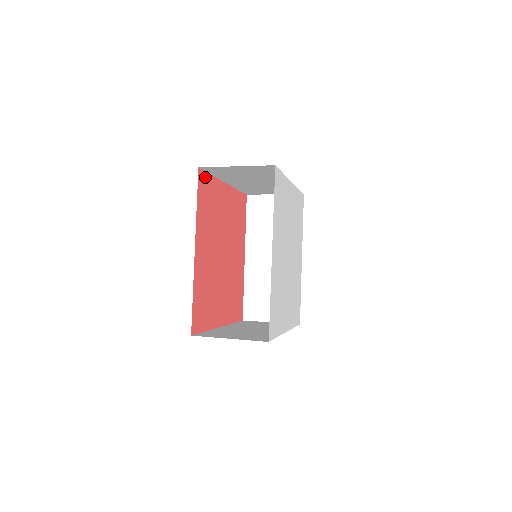
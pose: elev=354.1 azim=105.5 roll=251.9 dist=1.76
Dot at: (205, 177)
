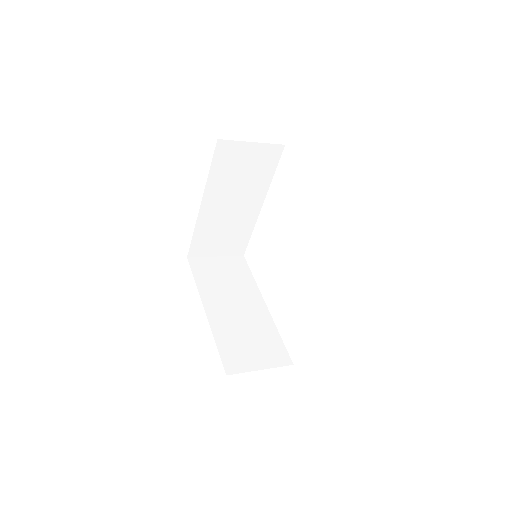
Dot at: occluded
